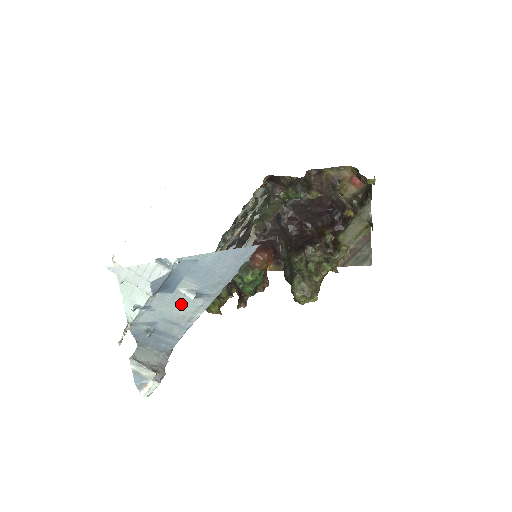
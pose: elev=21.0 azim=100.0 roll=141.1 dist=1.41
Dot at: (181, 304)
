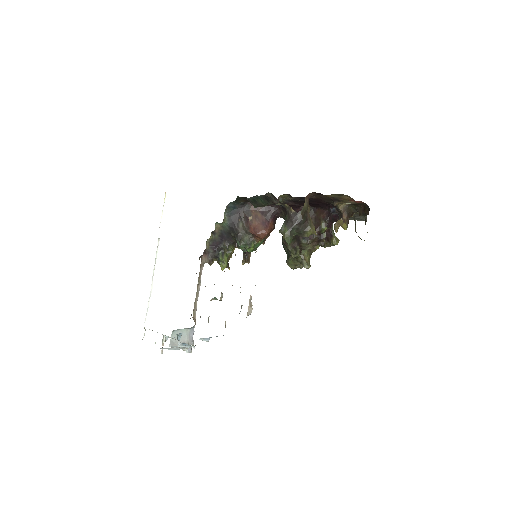
Dot at: occluded
